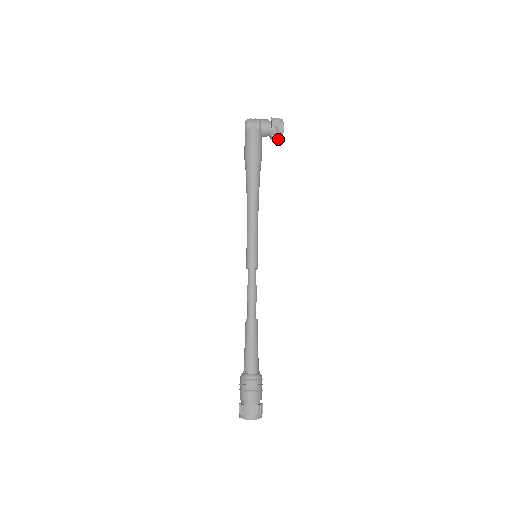
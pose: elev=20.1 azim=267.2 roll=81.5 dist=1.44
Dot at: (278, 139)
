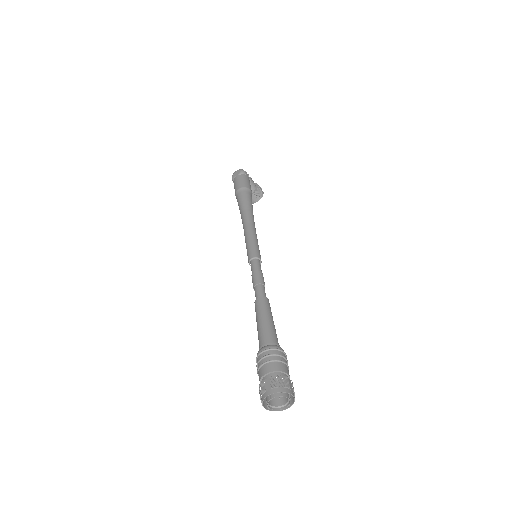
Dot at: (253, 200)
